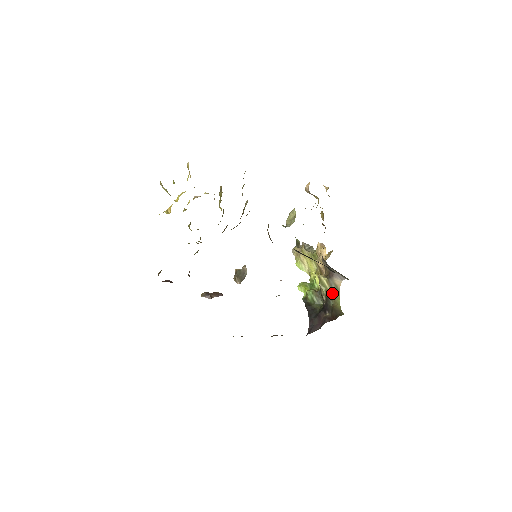
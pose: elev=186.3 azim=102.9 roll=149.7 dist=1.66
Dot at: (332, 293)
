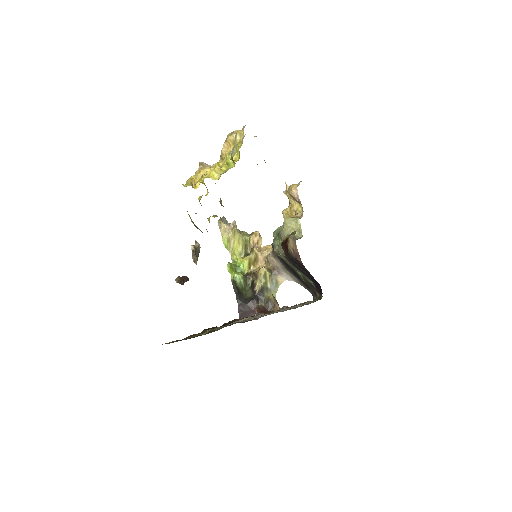
Dot at: (270, 287)
